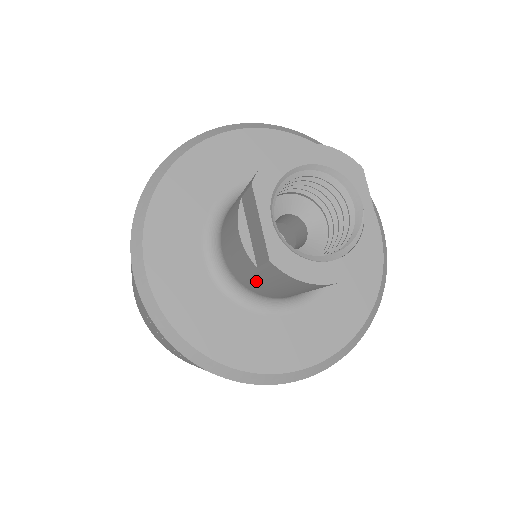
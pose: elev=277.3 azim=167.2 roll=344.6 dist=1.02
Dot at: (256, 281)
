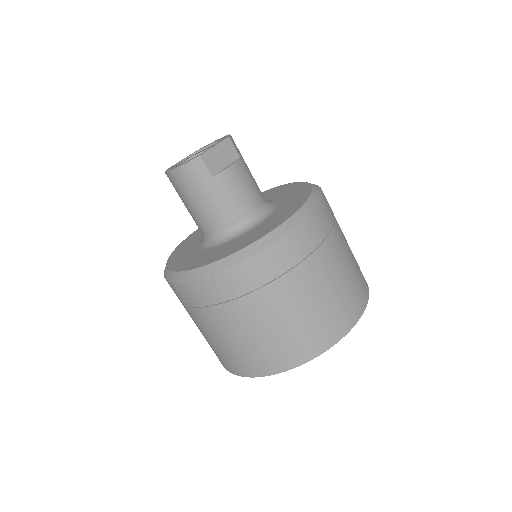
Dot at: occluded
